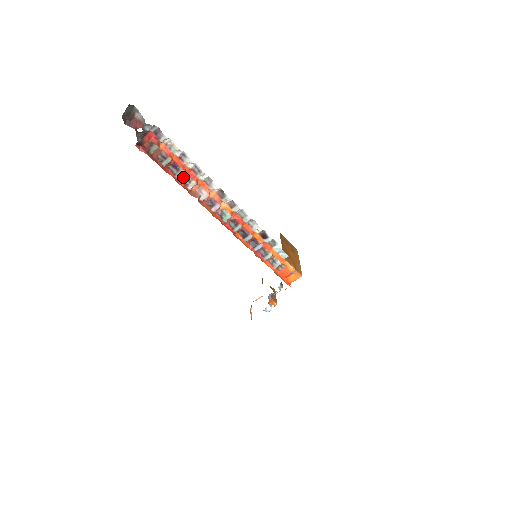
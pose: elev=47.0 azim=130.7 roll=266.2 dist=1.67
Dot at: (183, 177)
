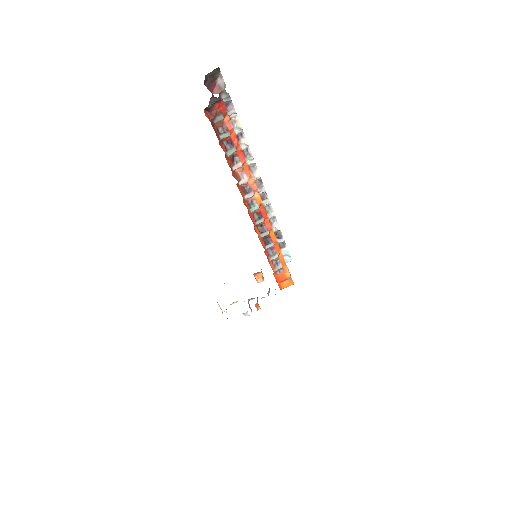
Dot at: (231, 156)
